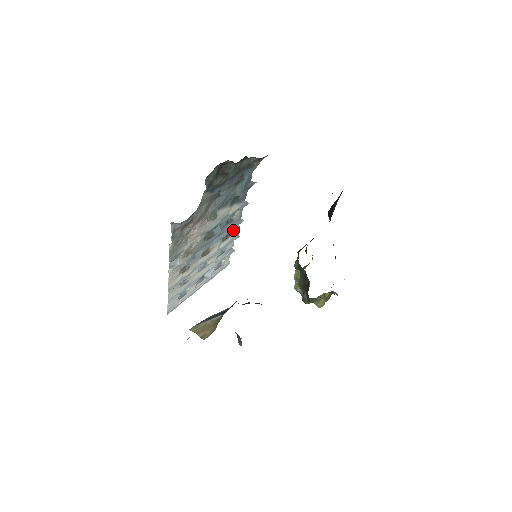
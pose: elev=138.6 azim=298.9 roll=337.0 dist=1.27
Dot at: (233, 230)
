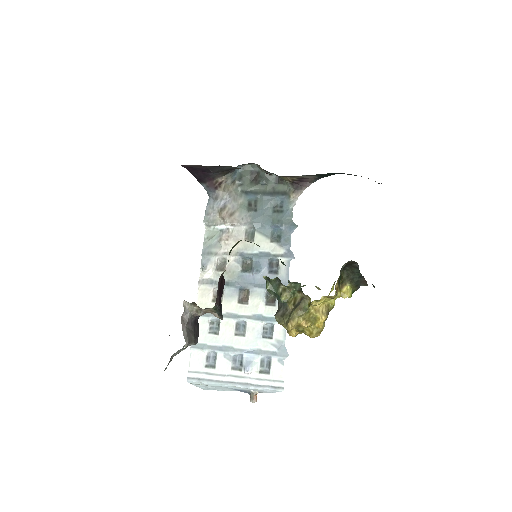
Dot at: occluded
